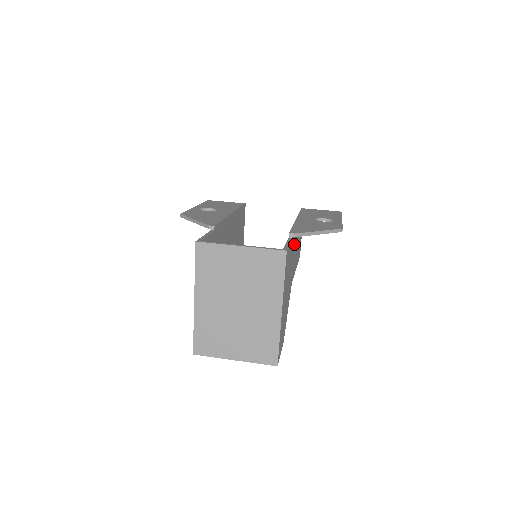
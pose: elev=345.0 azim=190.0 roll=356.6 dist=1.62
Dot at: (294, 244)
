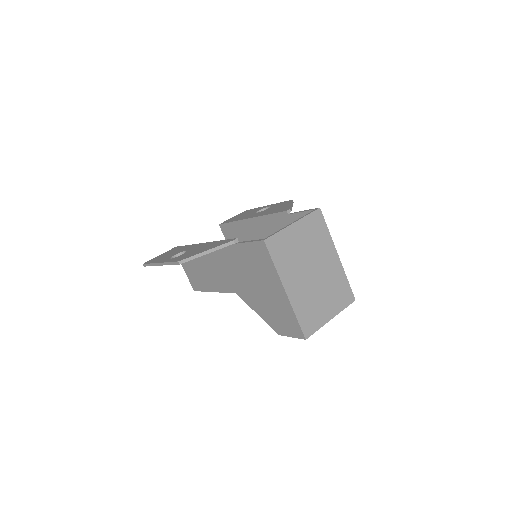
Dot at: (276, 228)
